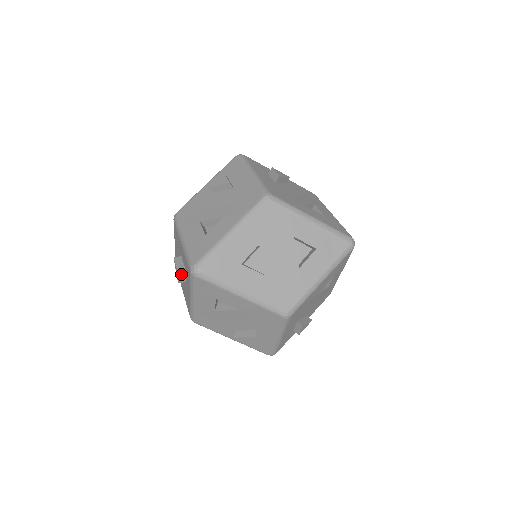
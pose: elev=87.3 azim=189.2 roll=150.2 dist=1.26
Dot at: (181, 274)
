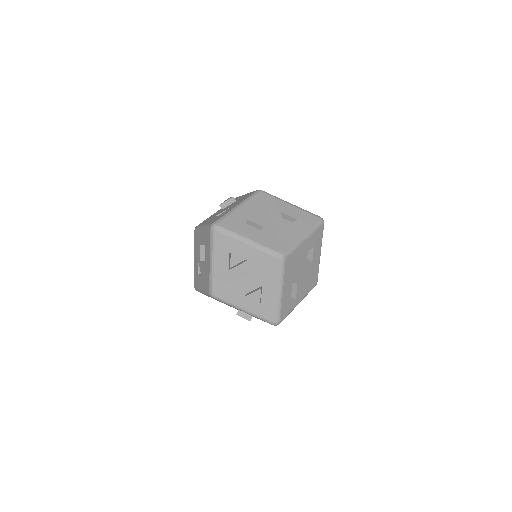
Dot at: (202, 251)
